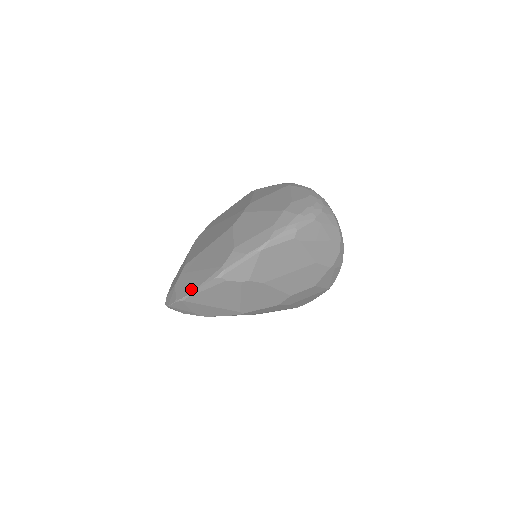
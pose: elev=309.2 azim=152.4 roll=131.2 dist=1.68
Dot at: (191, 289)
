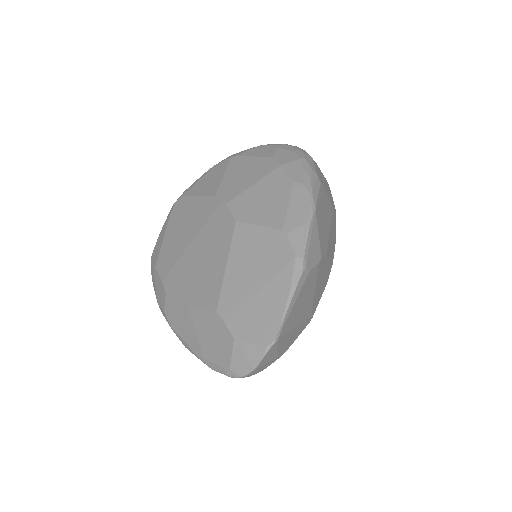
Dot at: (278, 316)
